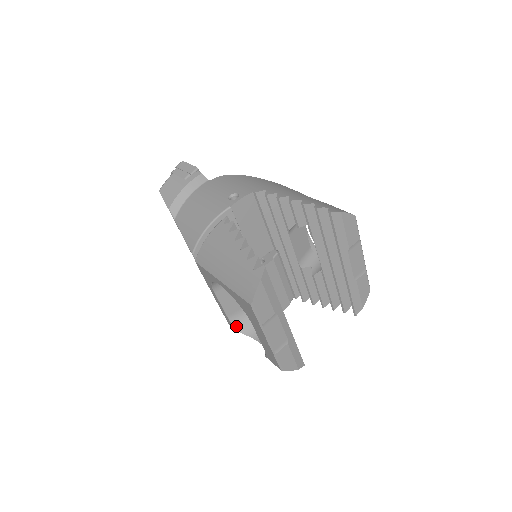
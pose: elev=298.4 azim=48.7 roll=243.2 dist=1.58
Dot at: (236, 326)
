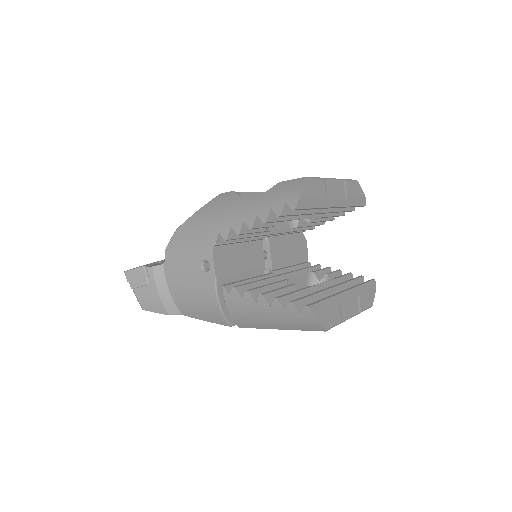
Dot at: occluded
